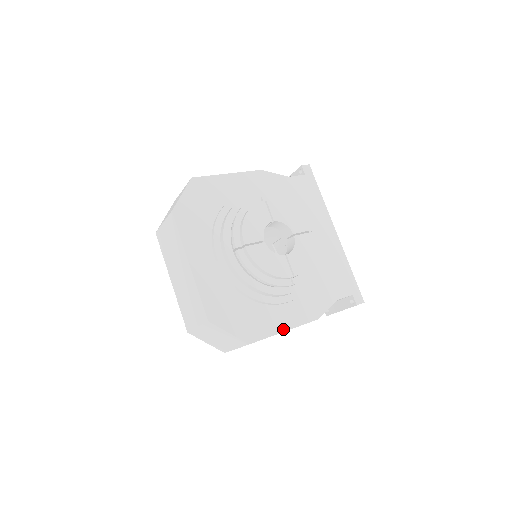
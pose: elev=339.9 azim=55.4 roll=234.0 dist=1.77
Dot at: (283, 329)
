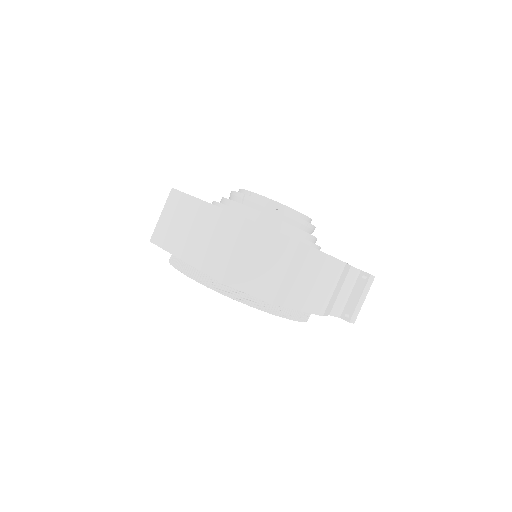
Dot at: (322, 252)
